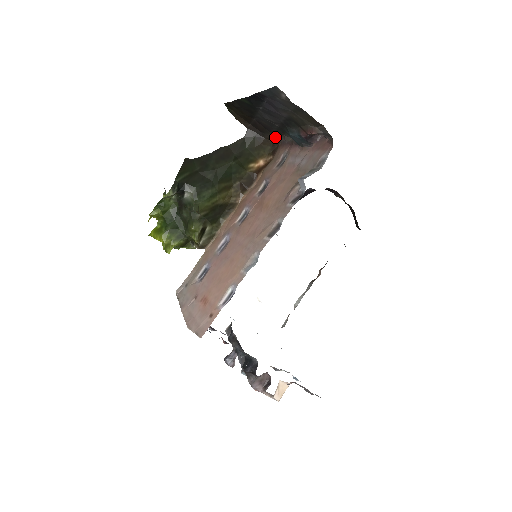
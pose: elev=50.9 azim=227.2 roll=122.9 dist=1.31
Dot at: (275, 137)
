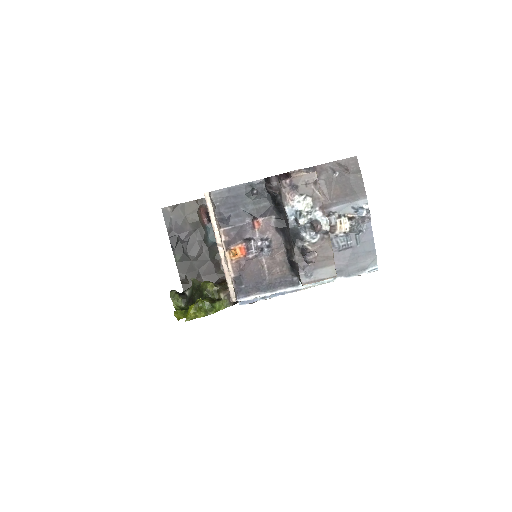
Dot at: (223, 274)
